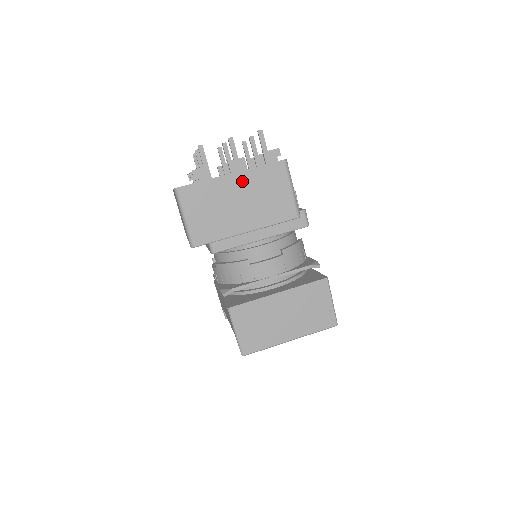
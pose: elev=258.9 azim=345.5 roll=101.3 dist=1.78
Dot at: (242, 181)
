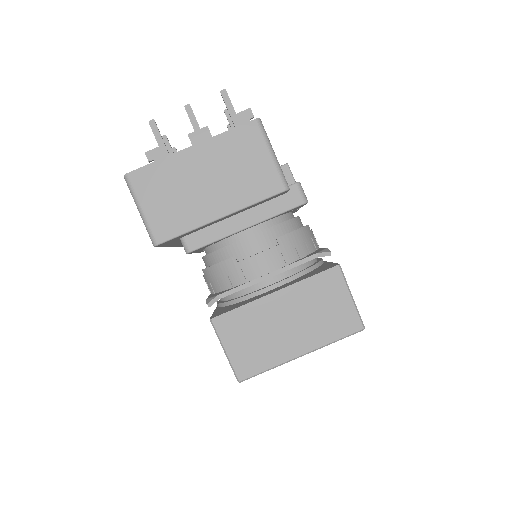
Dot at: (205, 154)
